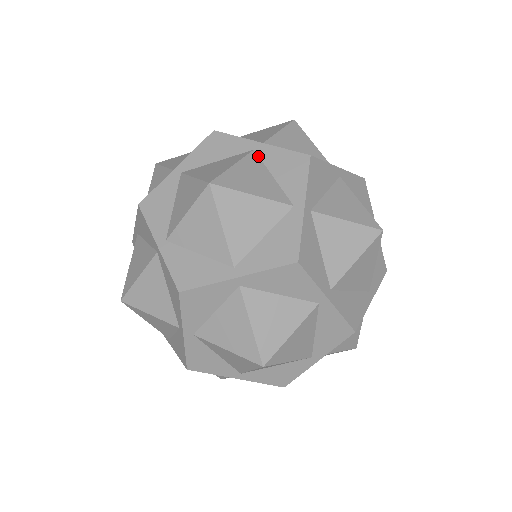
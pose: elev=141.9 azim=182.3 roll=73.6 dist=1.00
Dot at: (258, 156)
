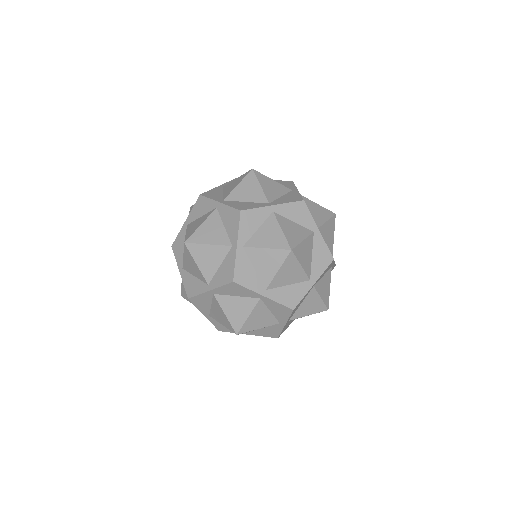
Dot at: (313, 238)
